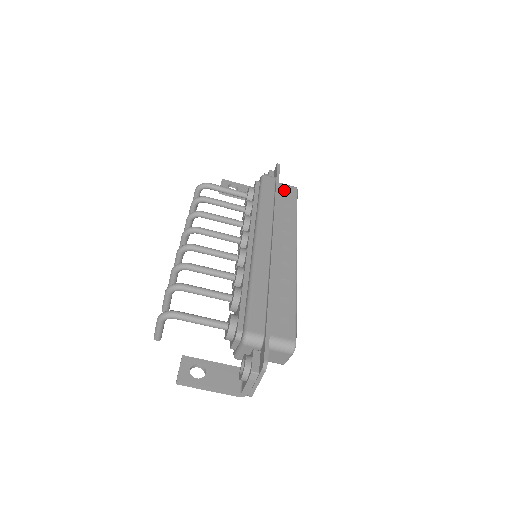
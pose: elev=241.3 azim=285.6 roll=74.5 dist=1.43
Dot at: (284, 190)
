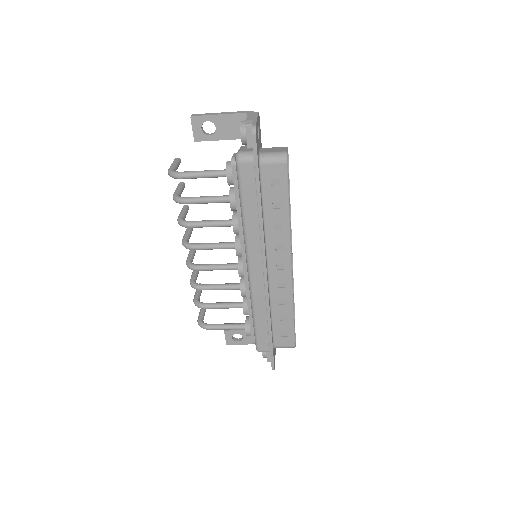
Dot at: (269, 176)
